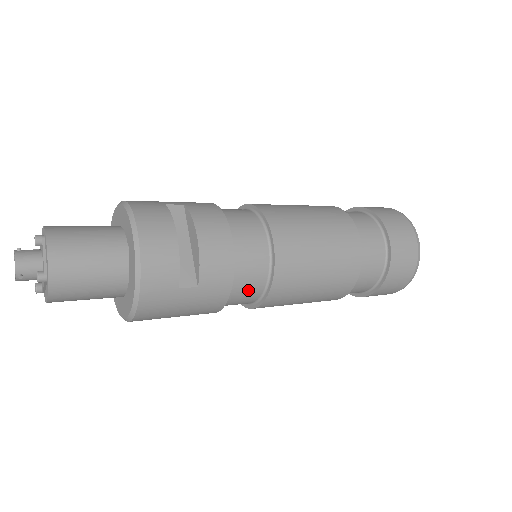
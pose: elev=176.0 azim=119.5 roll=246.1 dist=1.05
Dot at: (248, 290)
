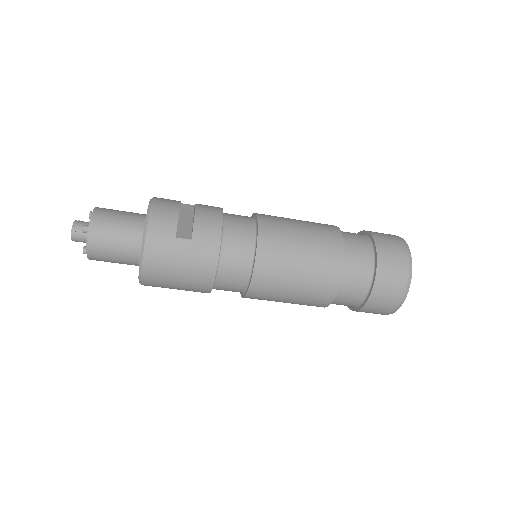
Dot at: (237, 258)
